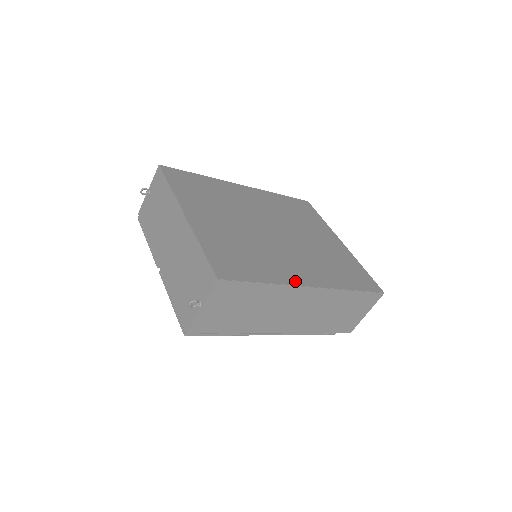
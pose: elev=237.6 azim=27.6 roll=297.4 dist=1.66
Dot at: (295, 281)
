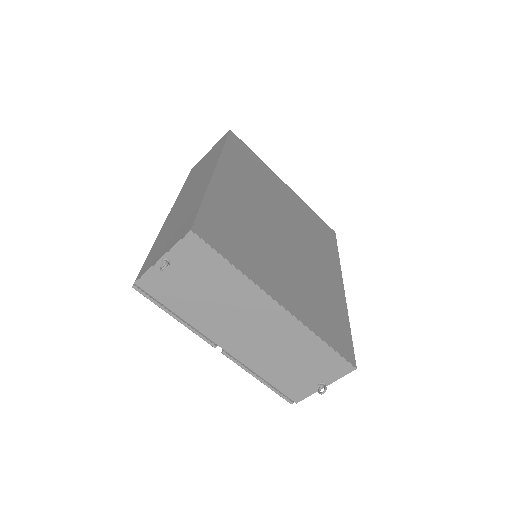
Dot at: (342, 296)
